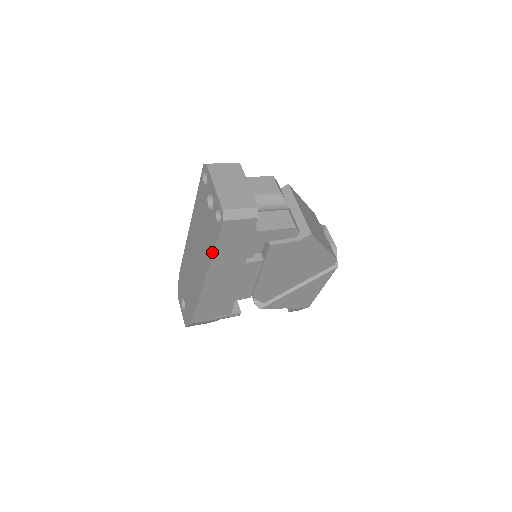
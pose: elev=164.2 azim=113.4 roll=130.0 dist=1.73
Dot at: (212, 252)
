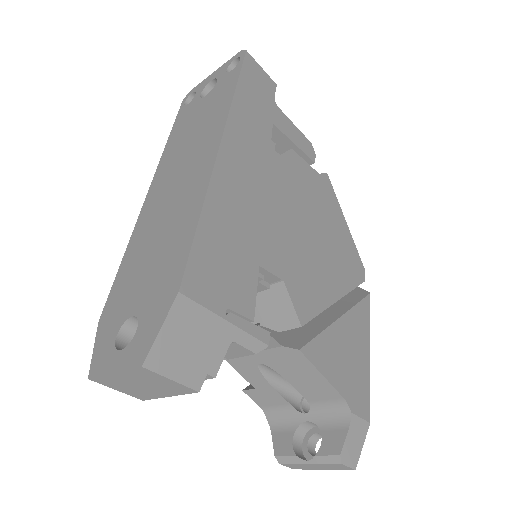
Dot at: (232, 95)
